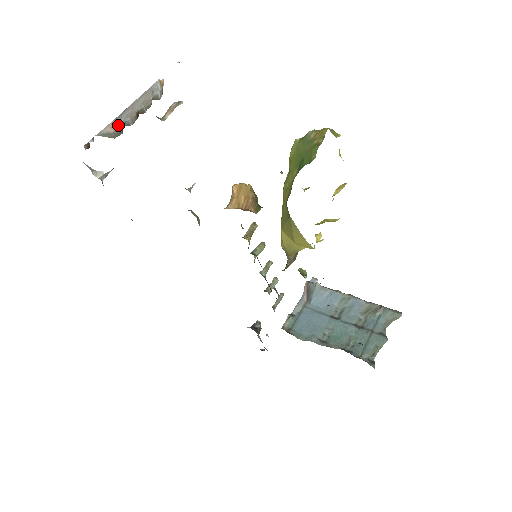
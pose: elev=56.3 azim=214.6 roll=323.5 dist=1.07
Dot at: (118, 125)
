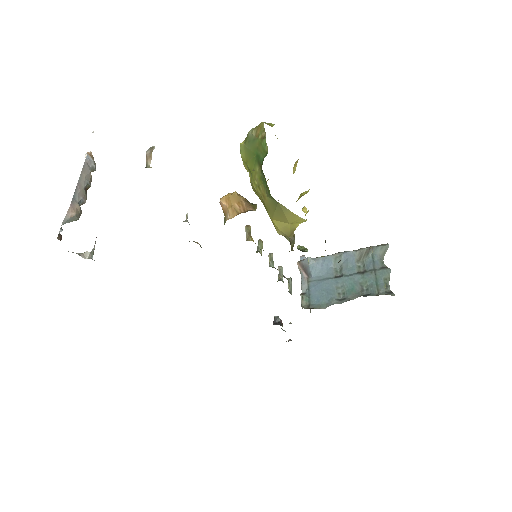
Dot at: (76, 207)
